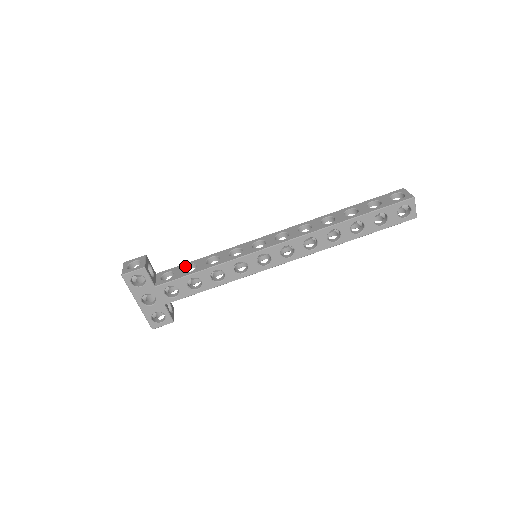
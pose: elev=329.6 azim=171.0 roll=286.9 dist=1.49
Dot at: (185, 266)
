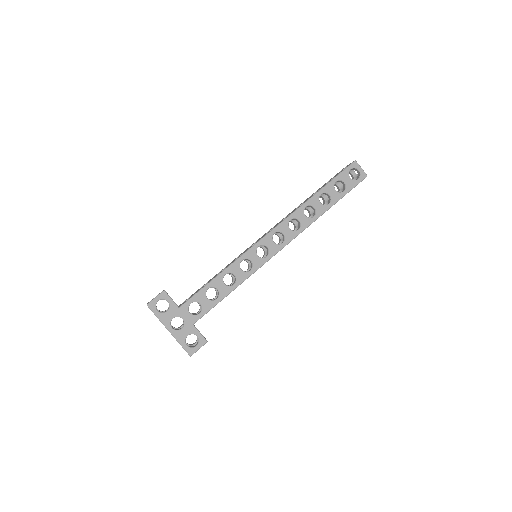
Dot at: (200, 288)
